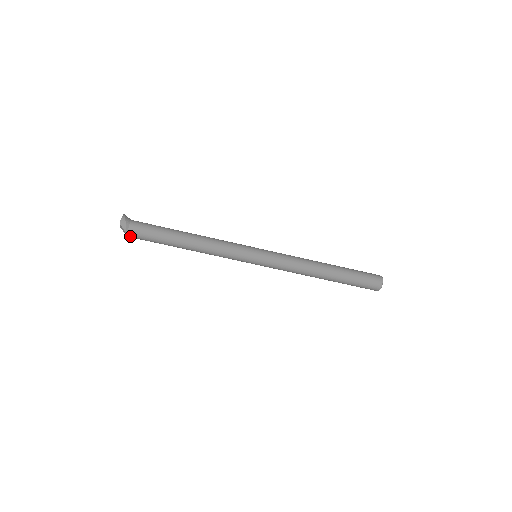
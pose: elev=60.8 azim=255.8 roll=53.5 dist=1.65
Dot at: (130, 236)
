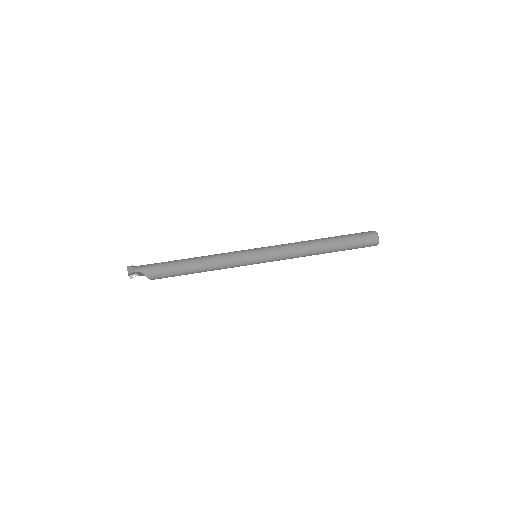
Dot at: (137, 271)
